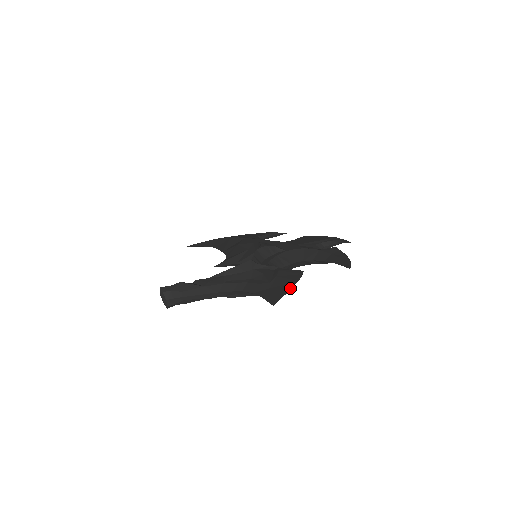
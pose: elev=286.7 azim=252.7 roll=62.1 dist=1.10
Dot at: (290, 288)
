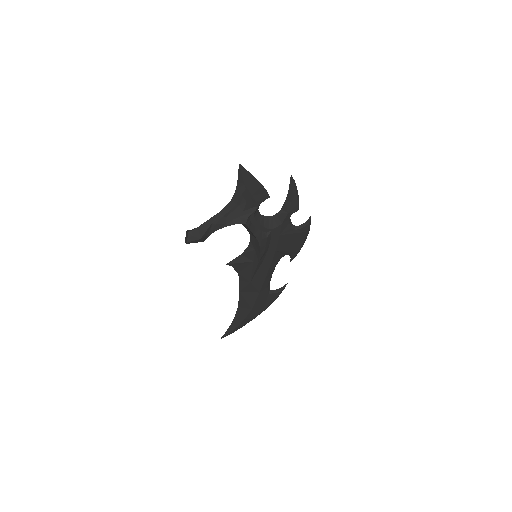
Dot at: (254, 178)
